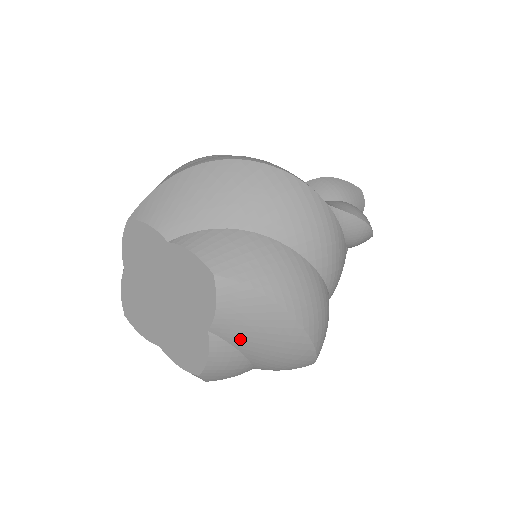
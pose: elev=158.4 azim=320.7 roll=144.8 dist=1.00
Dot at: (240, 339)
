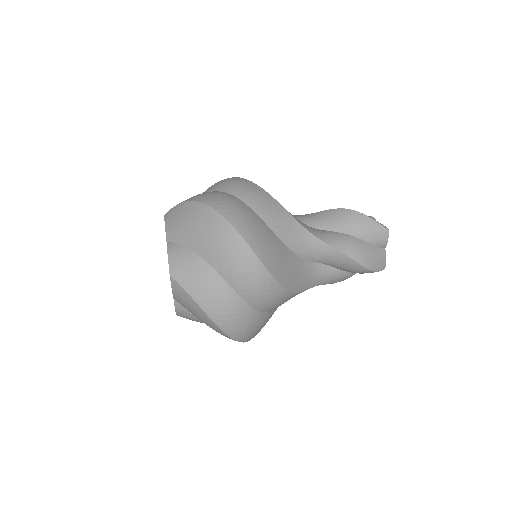
Dot at: (189, 311)
